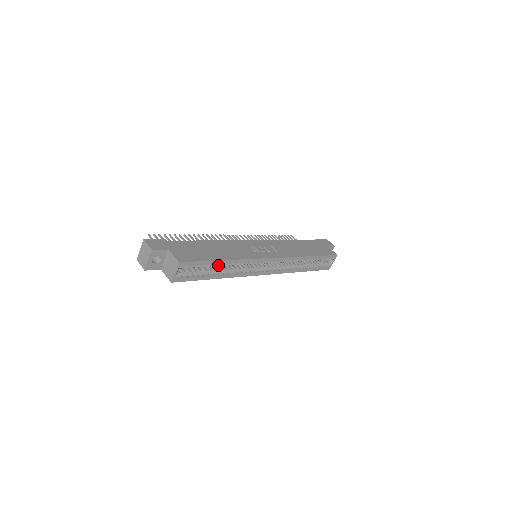
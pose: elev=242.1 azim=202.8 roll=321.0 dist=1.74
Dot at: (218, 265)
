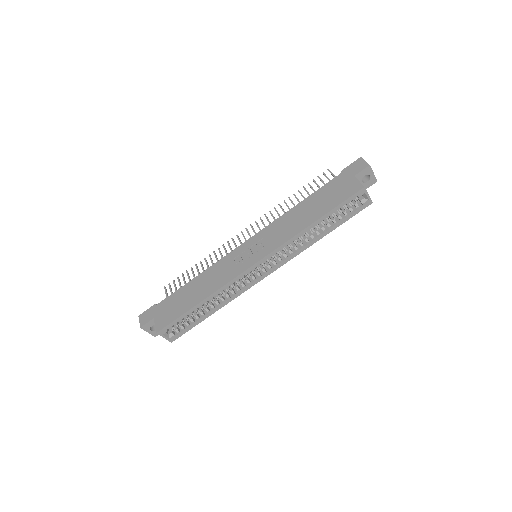
Dot at: (201, 306)
